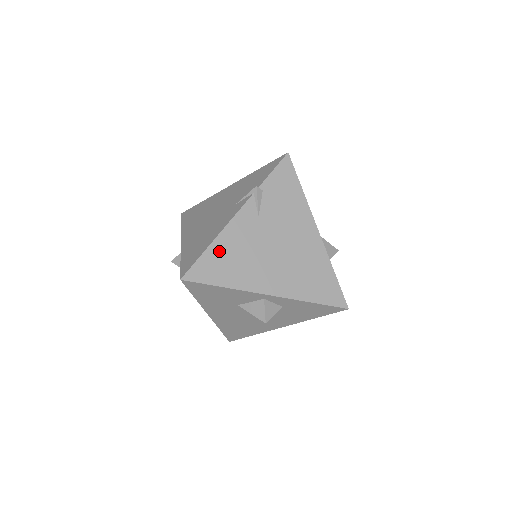
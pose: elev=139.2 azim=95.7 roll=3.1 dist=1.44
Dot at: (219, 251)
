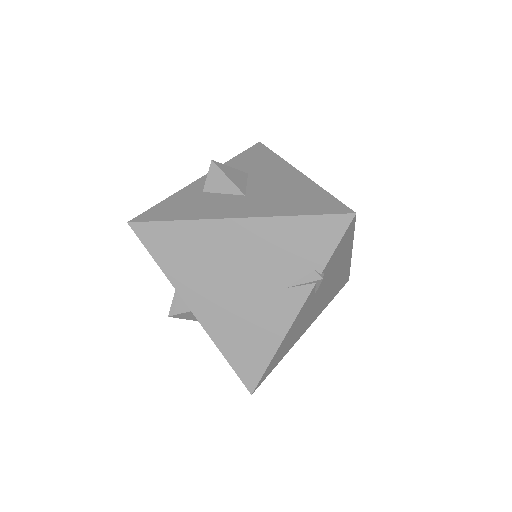
Dot at: (281, 349)
